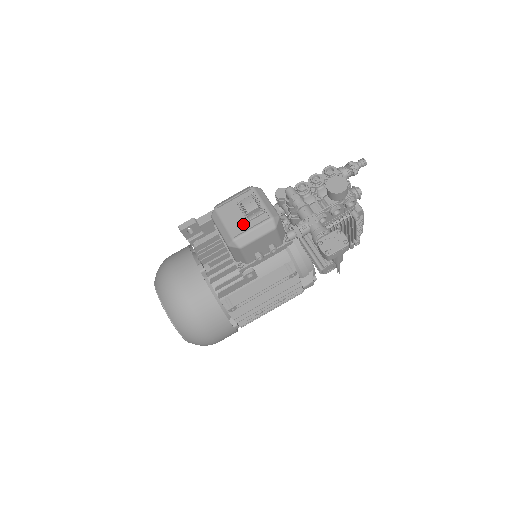
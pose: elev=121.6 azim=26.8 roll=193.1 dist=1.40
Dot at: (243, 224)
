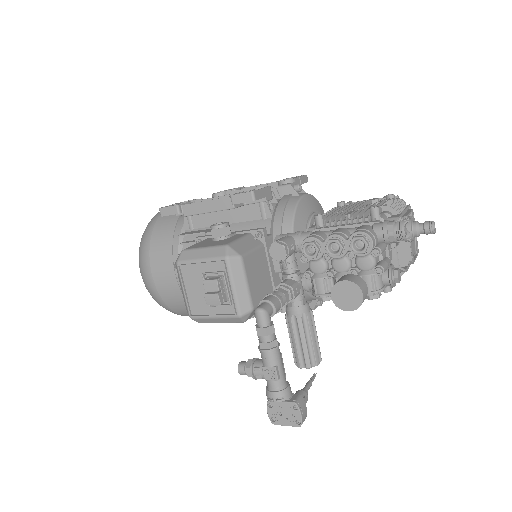
Dot at: (204, 305)
